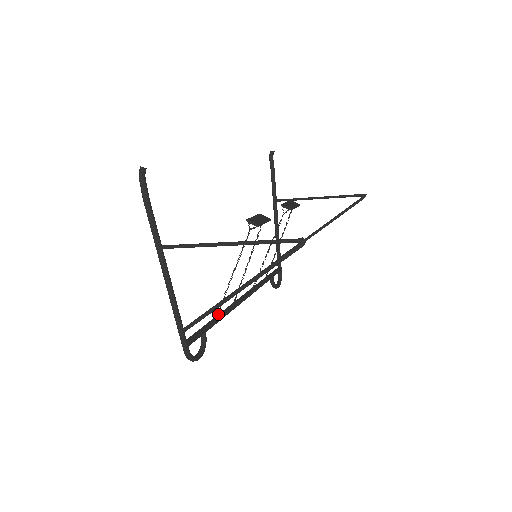
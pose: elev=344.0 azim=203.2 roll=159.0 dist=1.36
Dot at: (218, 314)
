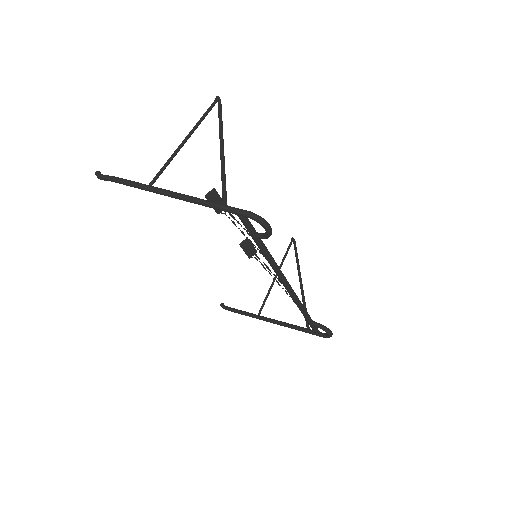
Dot at: (265, 257)
